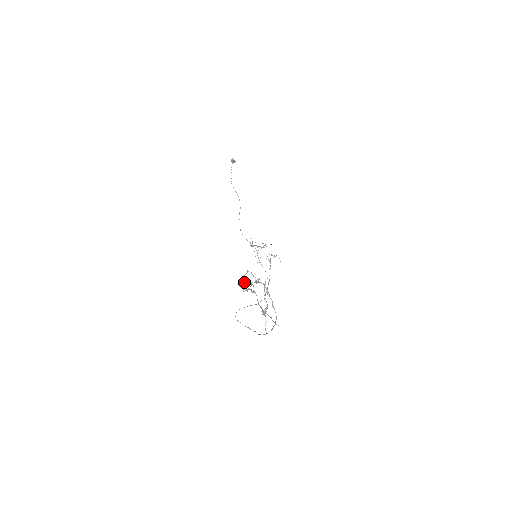
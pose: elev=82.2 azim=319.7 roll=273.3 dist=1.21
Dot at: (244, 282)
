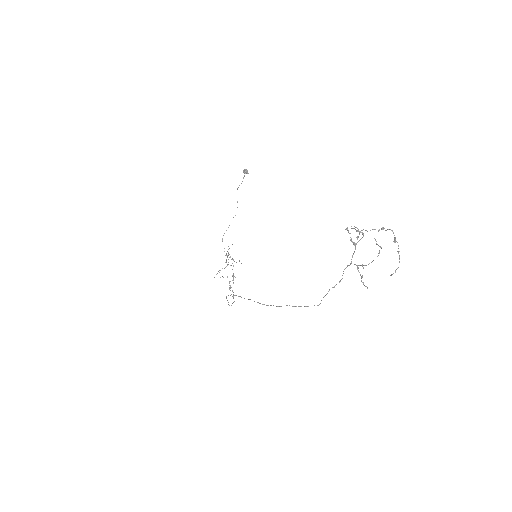
Dot at: occluded
